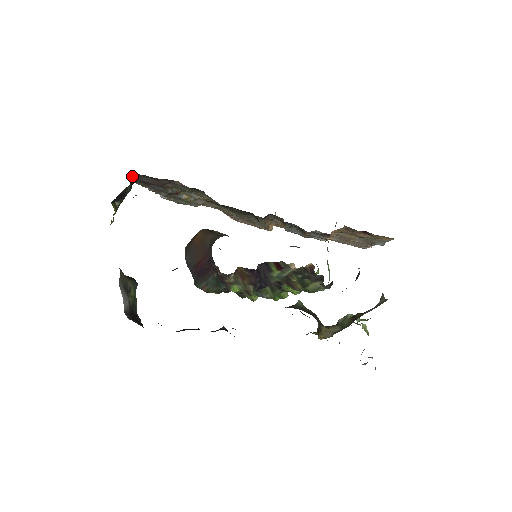
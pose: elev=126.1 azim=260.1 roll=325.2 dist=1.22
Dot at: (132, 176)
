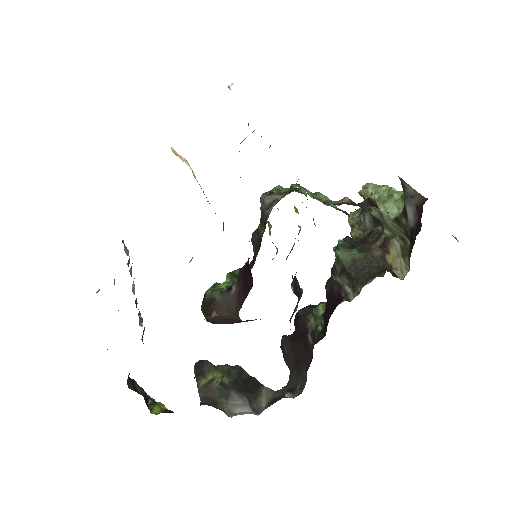
Dot at: occluded
